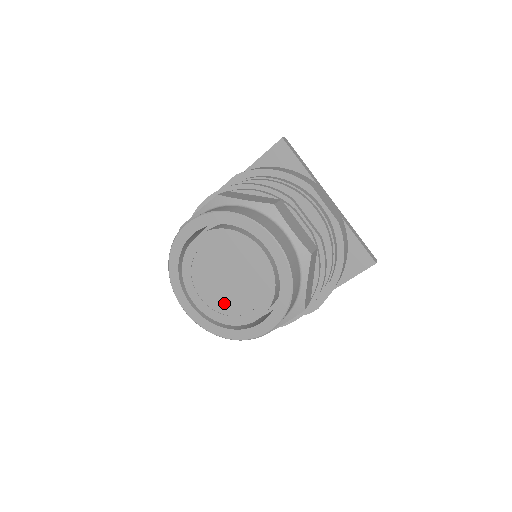
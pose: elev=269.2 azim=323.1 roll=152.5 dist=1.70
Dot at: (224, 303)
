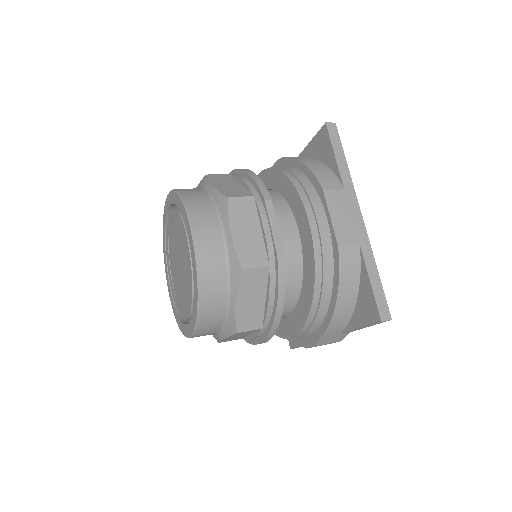
Dot at: (178, 289)
